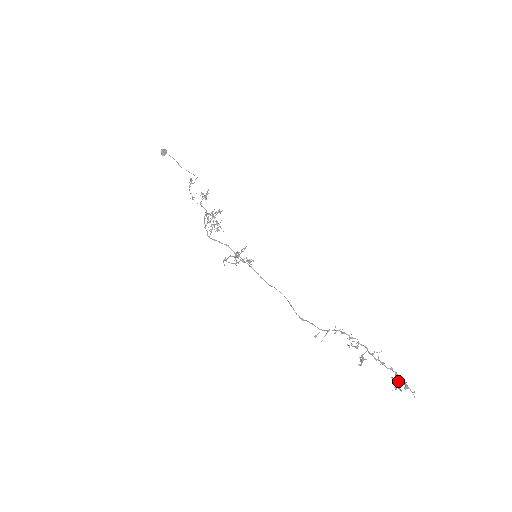
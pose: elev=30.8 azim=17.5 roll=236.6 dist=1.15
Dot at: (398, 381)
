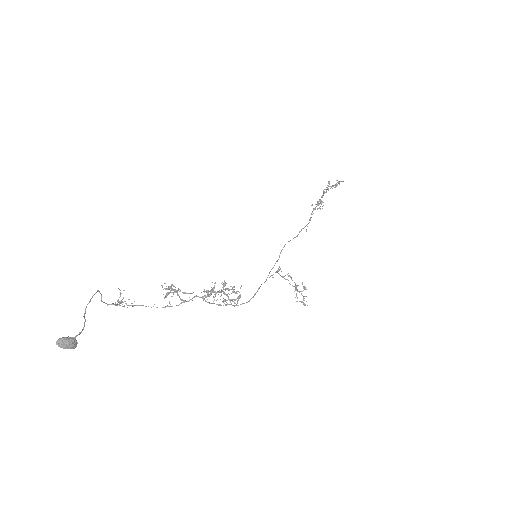
Dot at: (336, 186)
